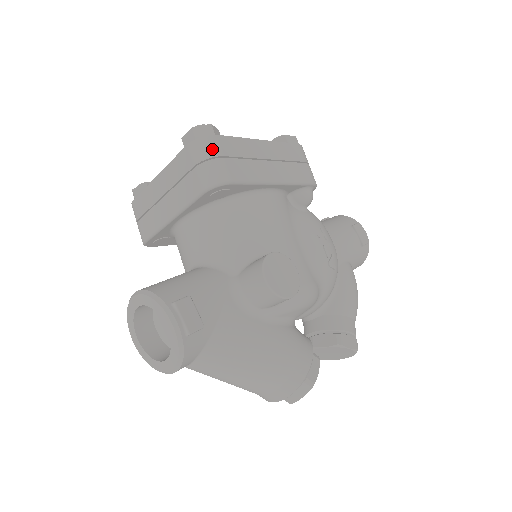
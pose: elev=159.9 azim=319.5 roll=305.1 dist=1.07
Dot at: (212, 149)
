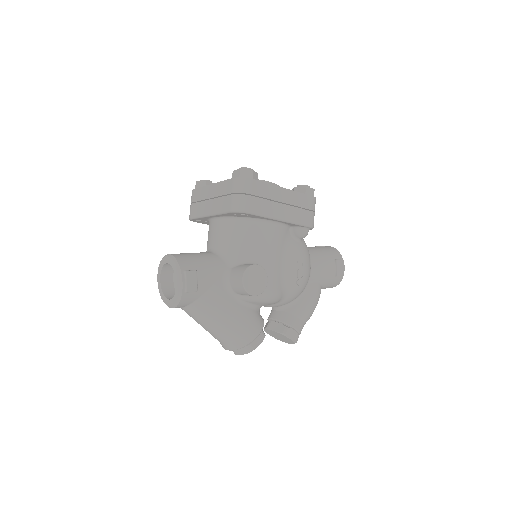
Dot at: (246, 188)
